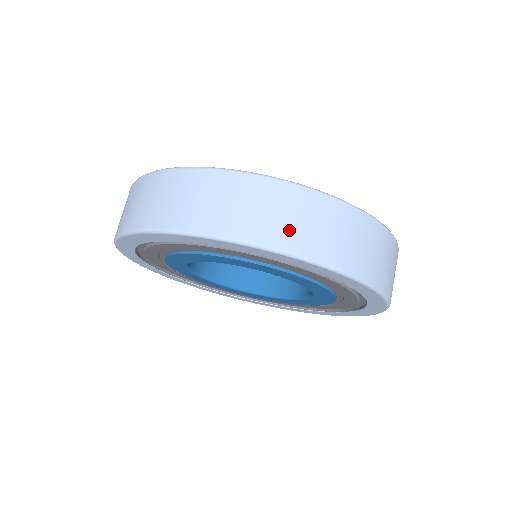
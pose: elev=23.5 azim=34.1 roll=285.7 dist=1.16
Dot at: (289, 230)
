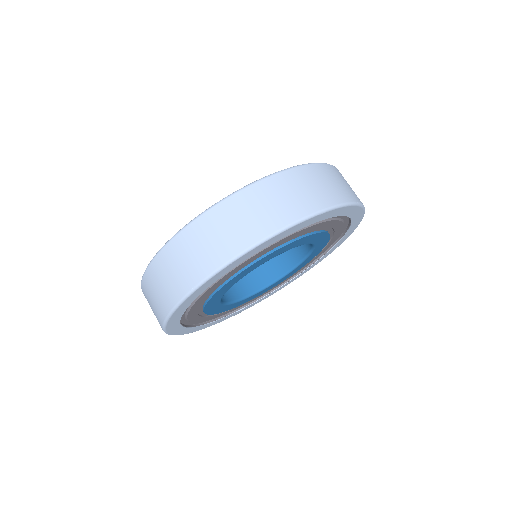
Dot at: (354, 193)
